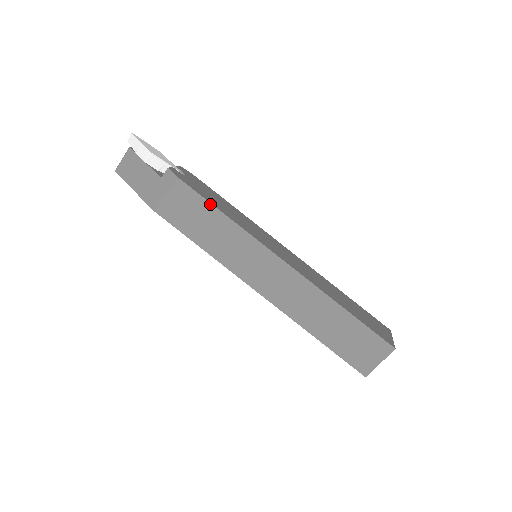
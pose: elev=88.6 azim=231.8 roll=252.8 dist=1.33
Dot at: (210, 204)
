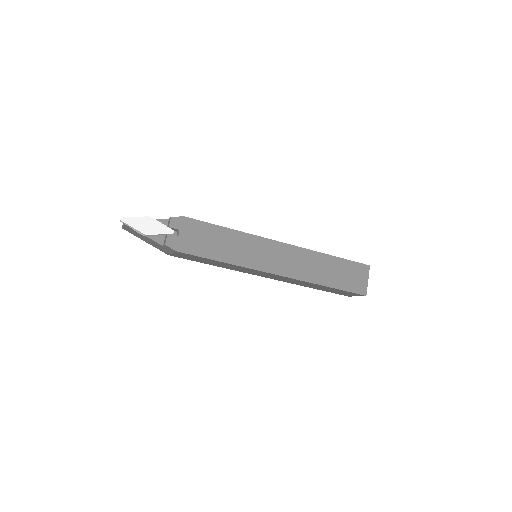
Dot at: (209, 259)
